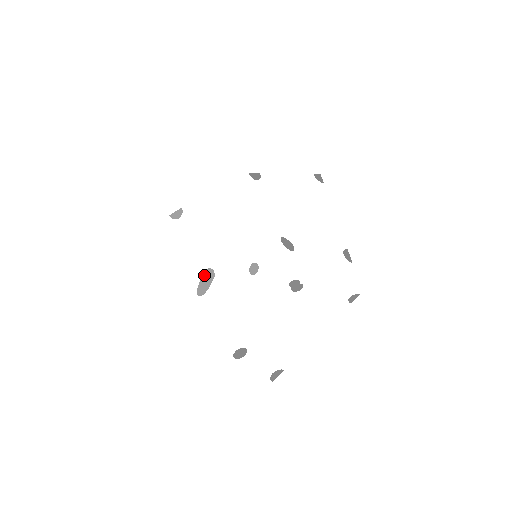
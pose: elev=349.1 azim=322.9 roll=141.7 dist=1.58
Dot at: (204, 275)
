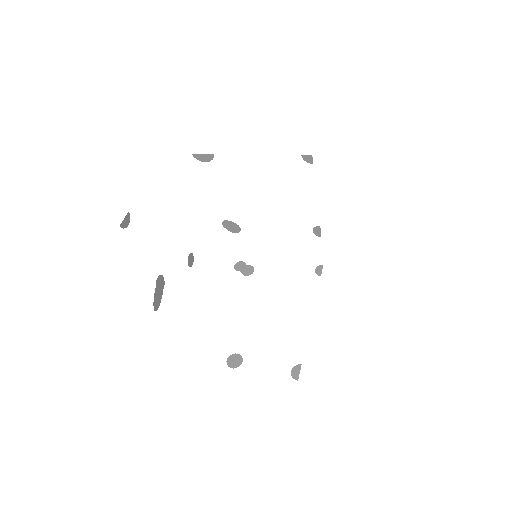
Dot at: (156, 285)
